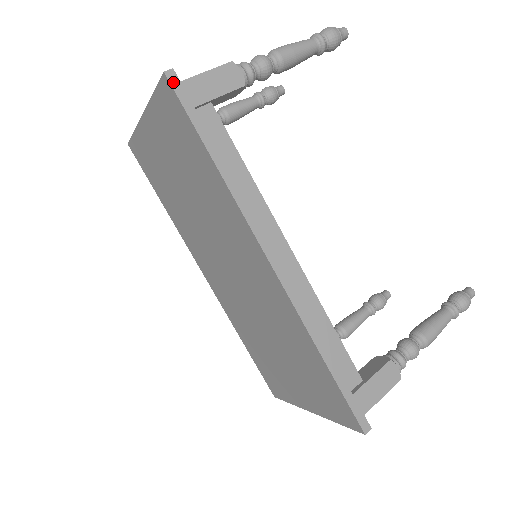
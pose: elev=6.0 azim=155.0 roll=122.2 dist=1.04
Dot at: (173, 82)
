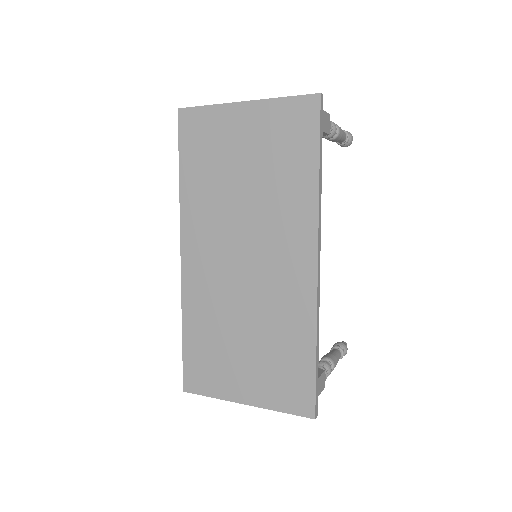
Dot at: (321, 103)
